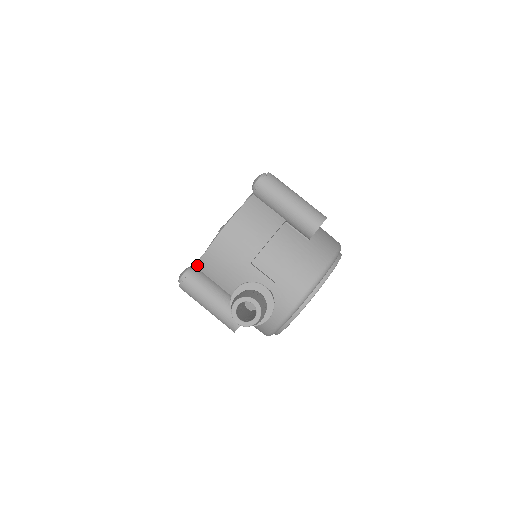
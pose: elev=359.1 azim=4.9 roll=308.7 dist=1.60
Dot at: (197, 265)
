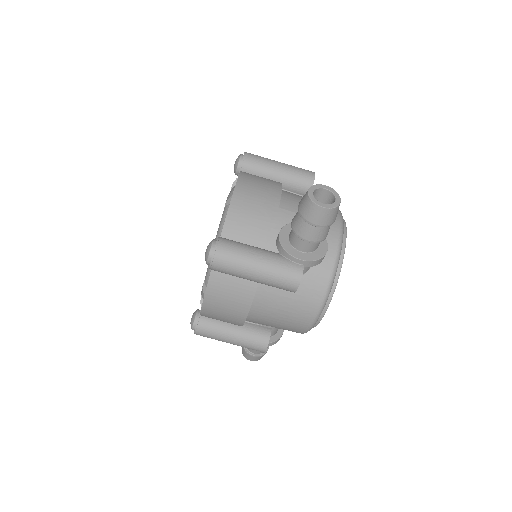
Dot at: (221, 235)
